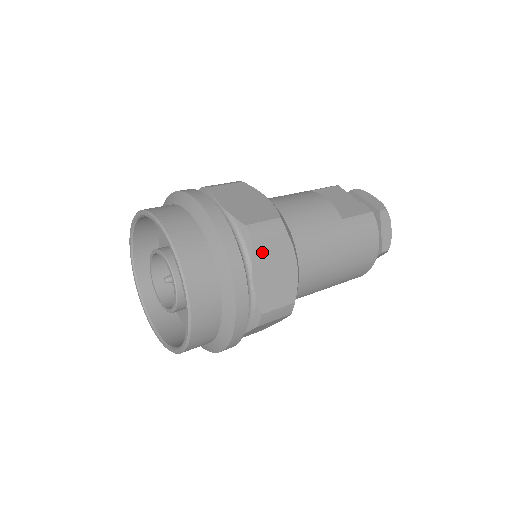
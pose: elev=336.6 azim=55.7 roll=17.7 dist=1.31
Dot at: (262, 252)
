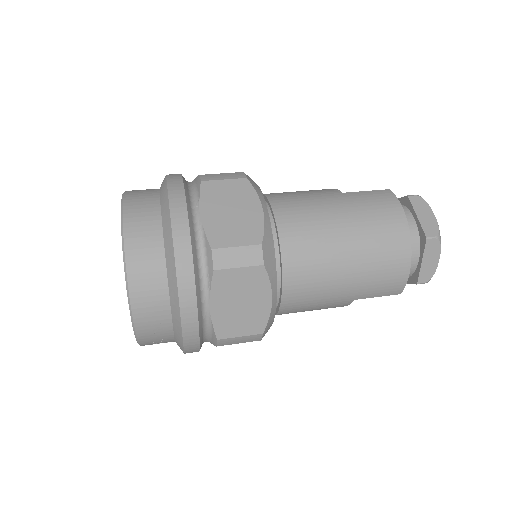
Dot at: (213, 191)
